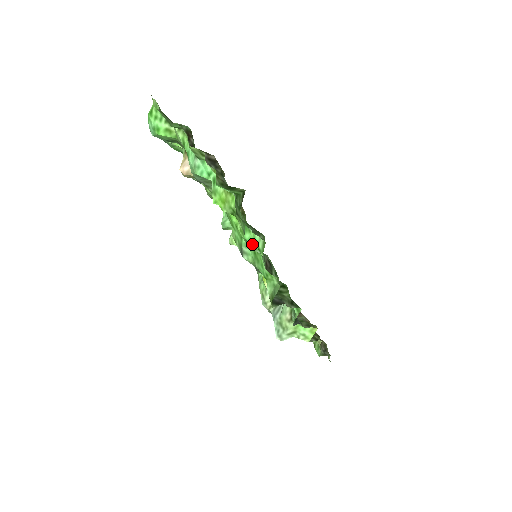
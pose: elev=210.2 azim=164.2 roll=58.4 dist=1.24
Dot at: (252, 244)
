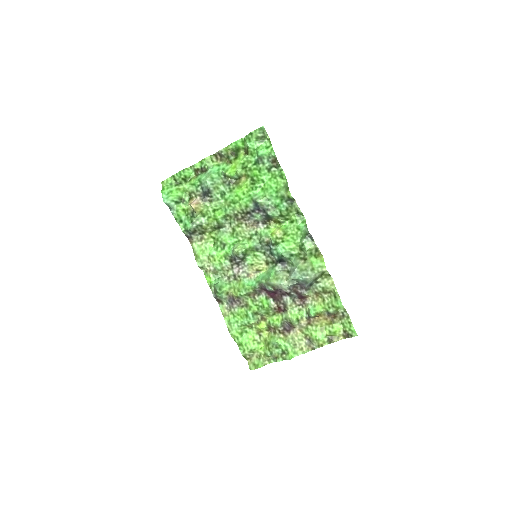
Dot at: (263, 151)
